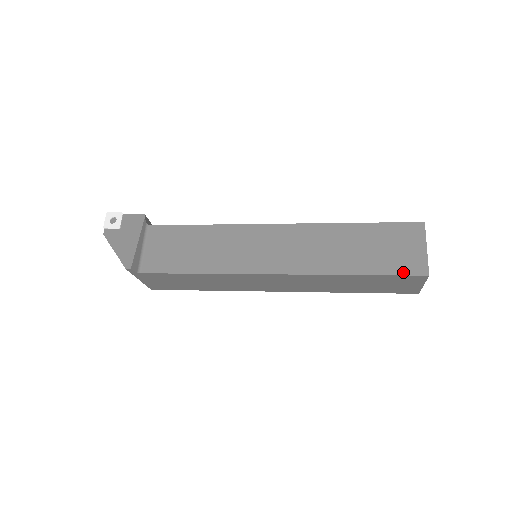
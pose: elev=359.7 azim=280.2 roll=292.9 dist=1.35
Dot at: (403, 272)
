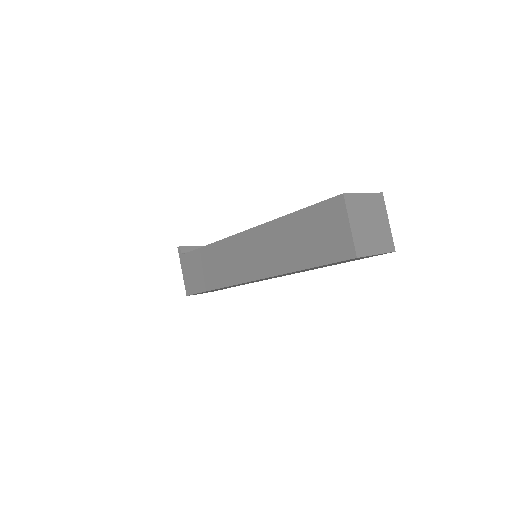
Dot at: (326, 200)
